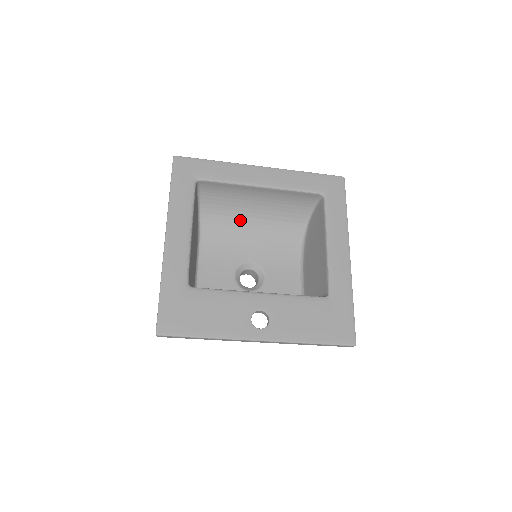
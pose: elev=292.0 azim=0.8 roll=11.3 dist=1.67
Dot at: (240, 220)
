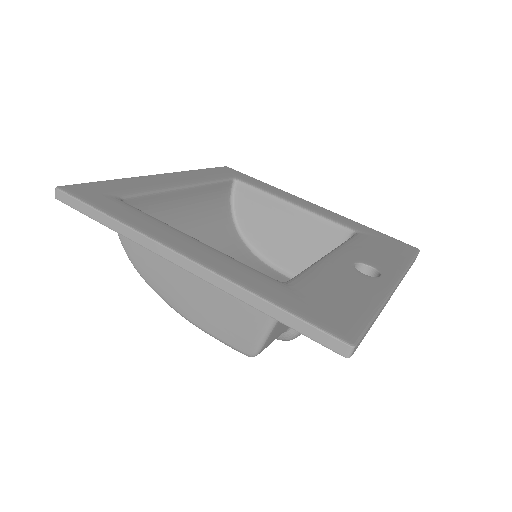
Dot at: occluded
